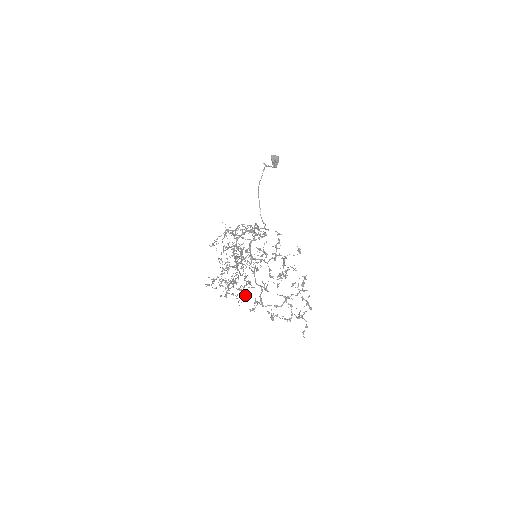
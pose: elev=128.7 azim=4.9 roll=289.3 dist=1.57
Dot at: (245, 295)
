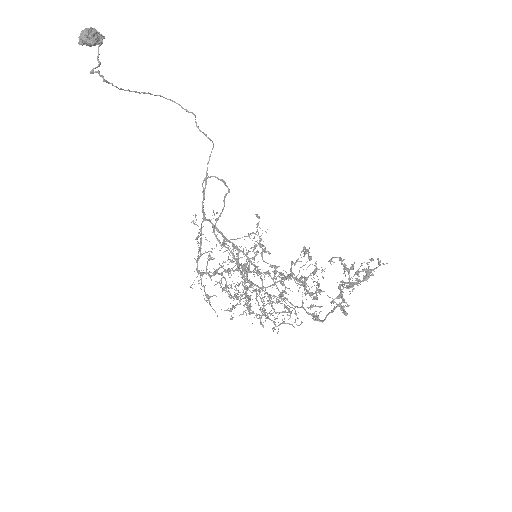
Dot at: occluded
